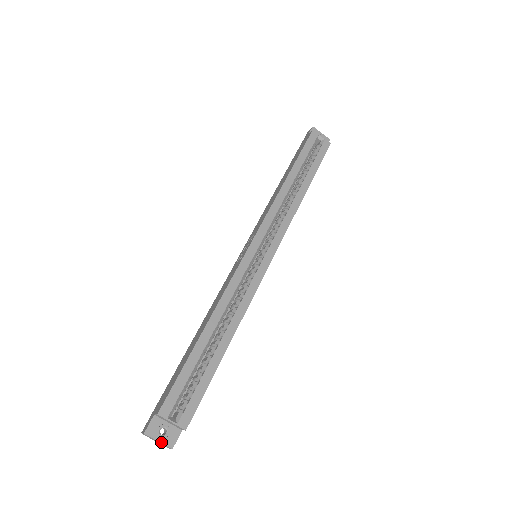
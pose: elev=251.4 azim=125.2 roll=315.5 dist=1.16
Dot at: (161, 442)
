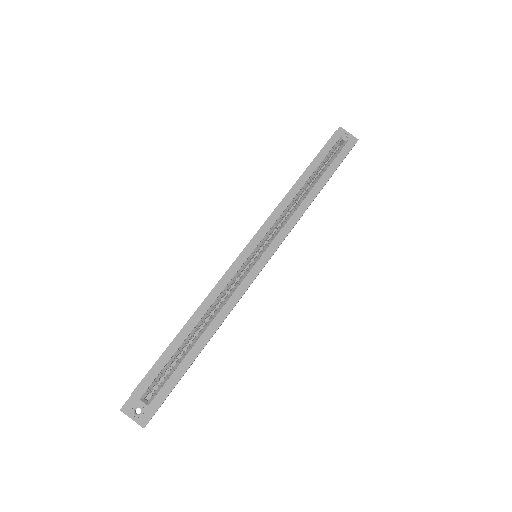
Dot at: (134, 420)
